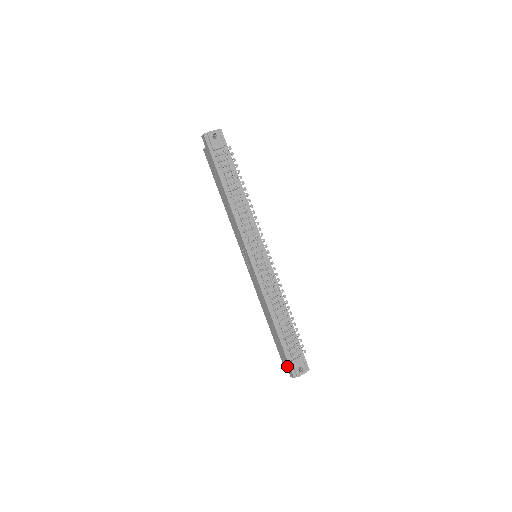
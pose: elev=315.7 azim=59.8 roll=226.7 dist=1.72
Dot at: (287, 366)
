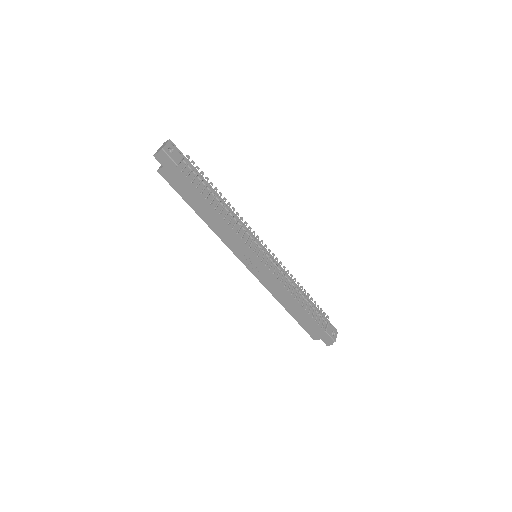
Dot at: (322, 339)
